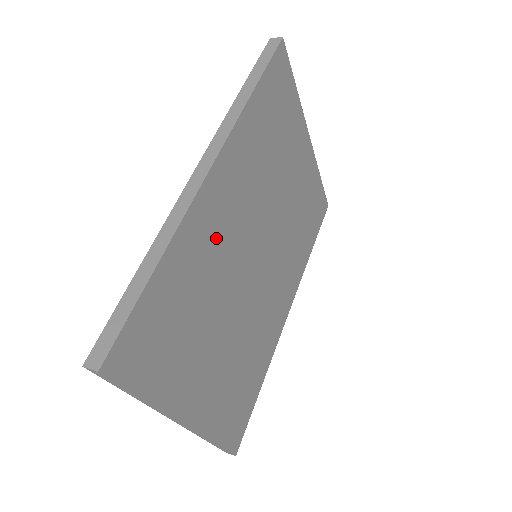
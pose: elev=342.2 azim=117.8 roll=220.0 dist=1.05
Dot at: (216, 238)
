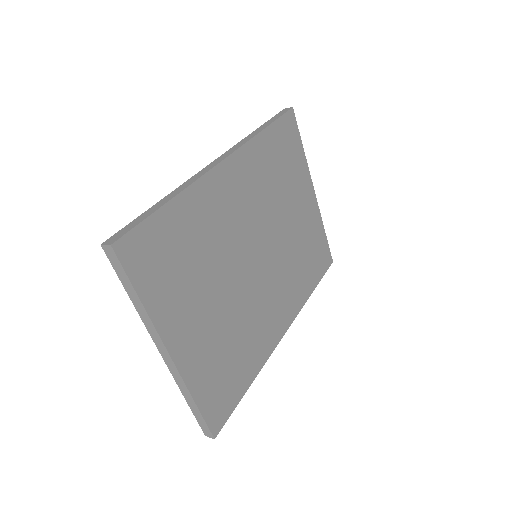
Dot at: (221, 214)
